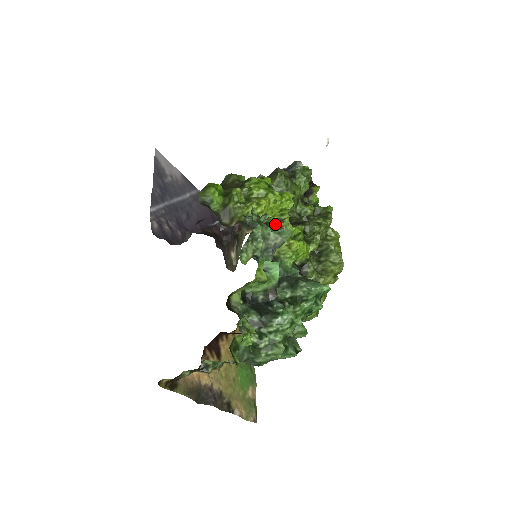
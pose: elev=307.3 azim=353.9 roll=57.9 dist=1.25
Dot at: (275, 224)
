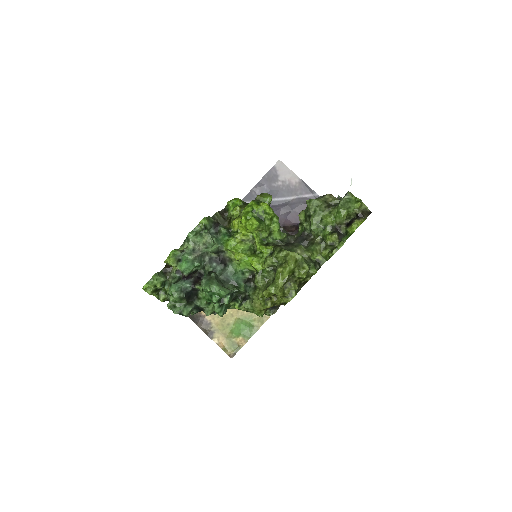
Dot at: (241, 238)
